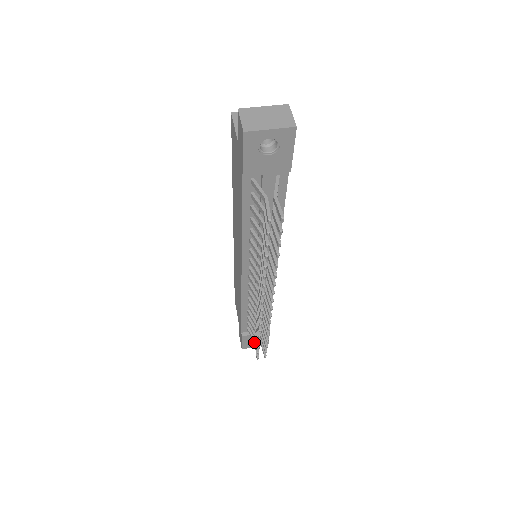
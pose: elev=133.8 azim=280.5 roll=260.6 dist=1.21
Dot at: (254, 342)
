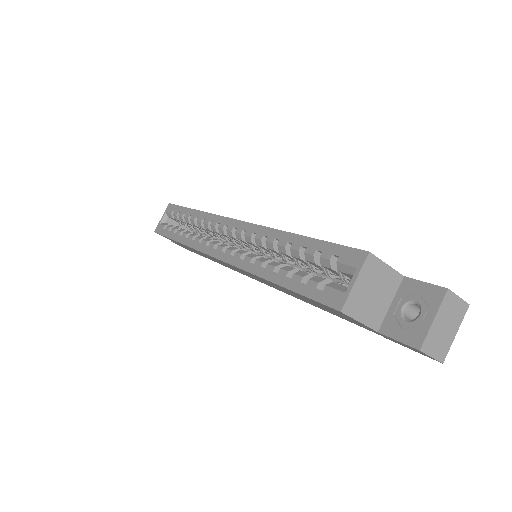
Dot at: occluded
